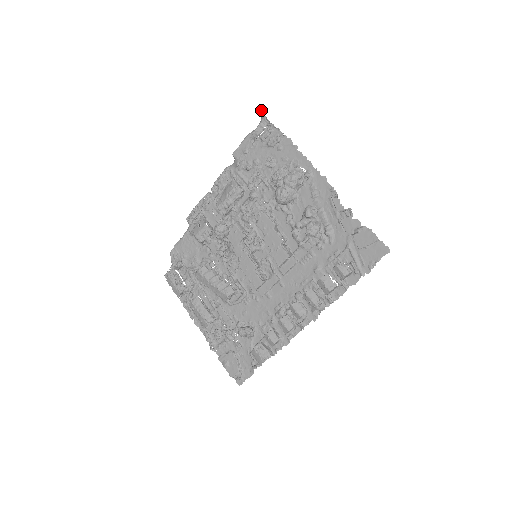
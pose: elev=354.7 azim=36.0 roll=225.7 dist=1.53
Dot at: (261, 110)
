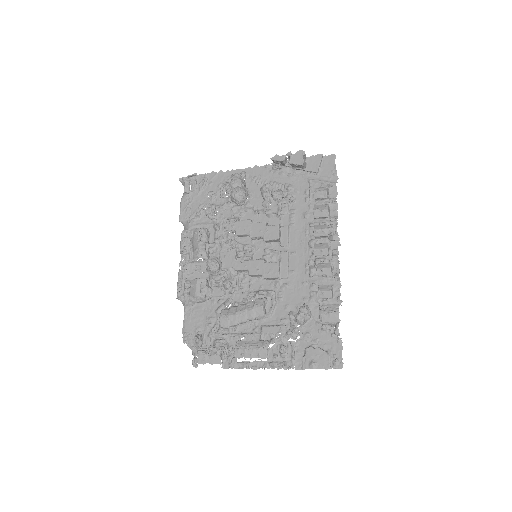
Dot at: (179, 178)
